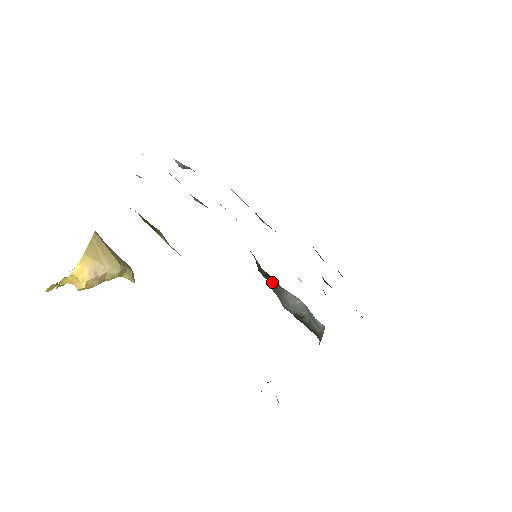
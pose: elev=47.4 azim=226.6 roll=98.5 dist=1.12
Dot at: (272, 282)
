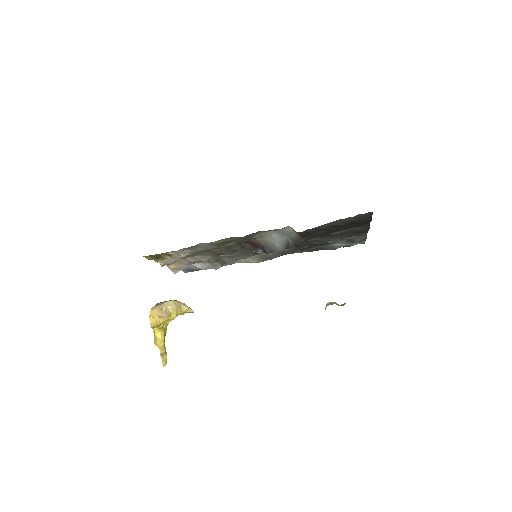
Dot at: (262, 249)
